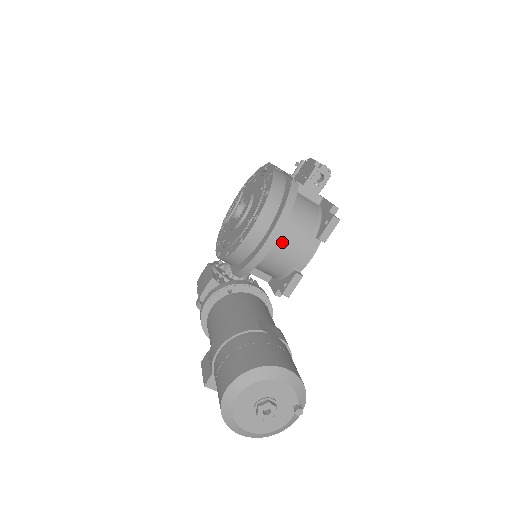
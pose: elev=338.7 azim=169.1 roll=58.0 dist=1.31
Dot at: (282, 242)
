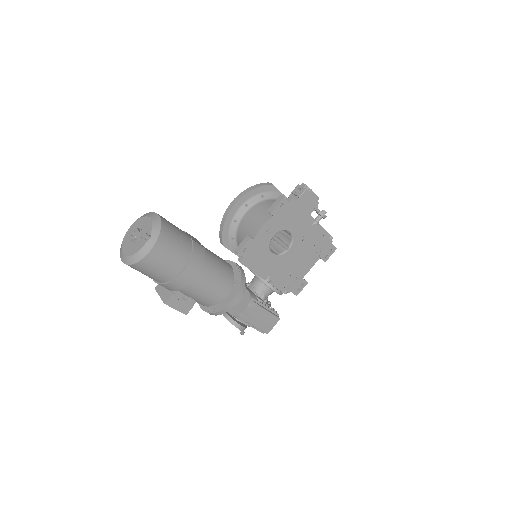
Dot at: (248, 216)
